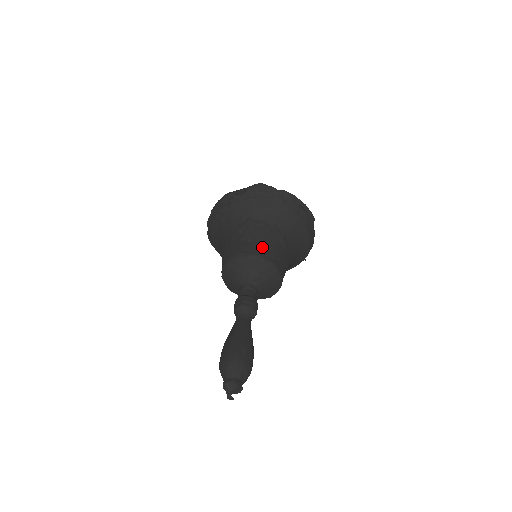
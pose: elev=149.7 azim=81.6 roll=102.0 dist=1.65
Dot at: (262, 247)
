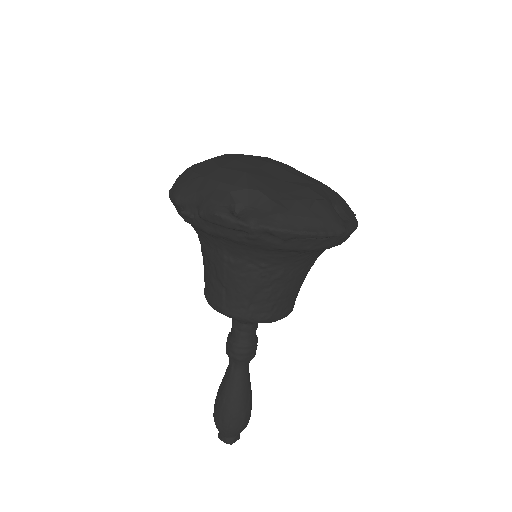
Dot at: (243, 303)
